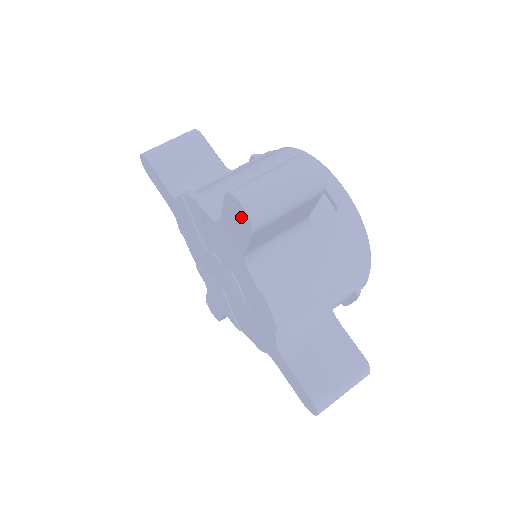
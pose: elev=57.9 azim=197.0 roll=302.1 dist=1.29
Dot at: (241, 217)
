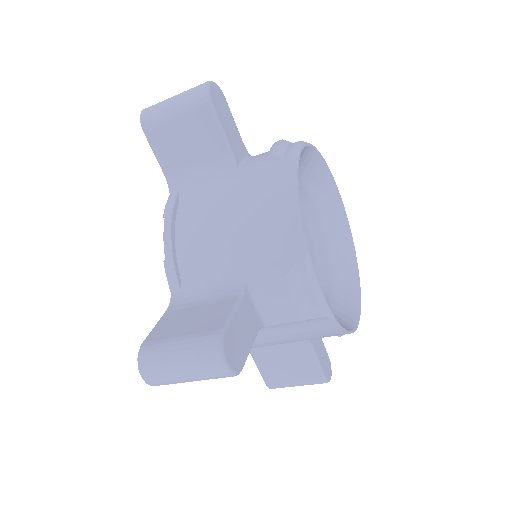
Dot at: occluded
